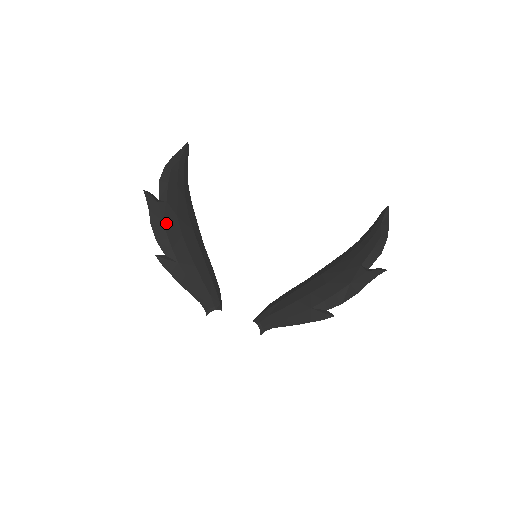
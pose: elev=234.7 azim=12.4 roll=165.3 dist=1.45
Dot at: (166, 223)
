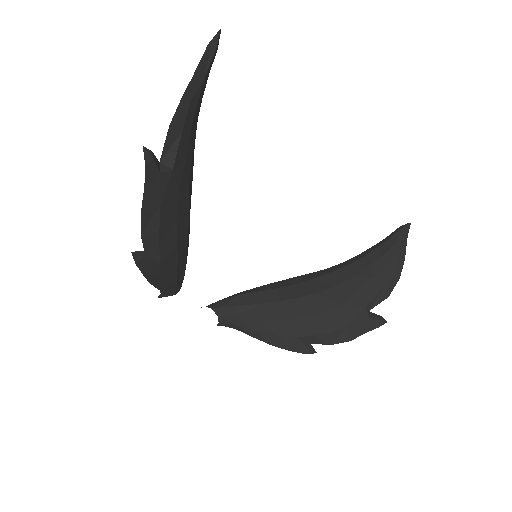
Dot at: (163, 208)
